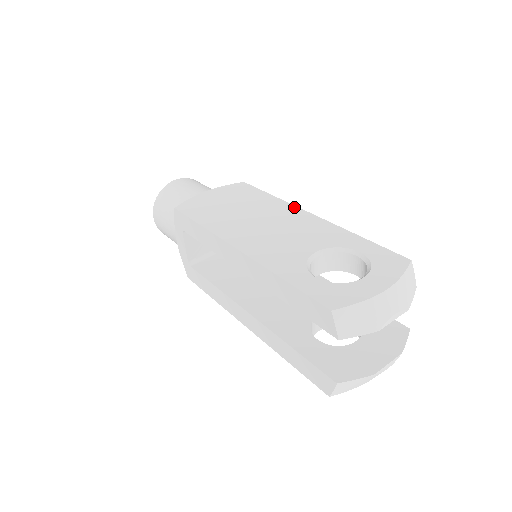
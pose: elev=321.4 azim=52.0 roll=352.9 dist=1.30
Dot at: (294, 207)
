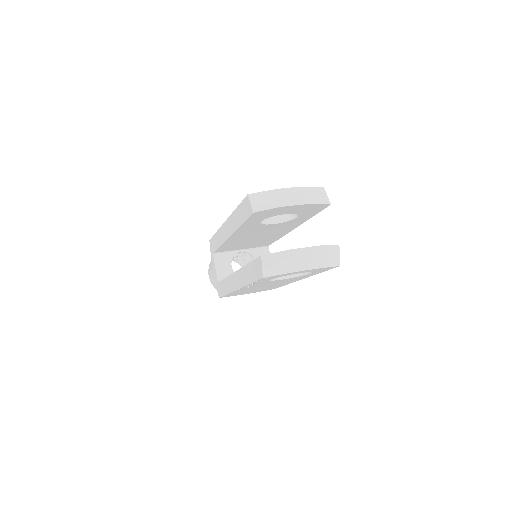
Dot at: occluded
